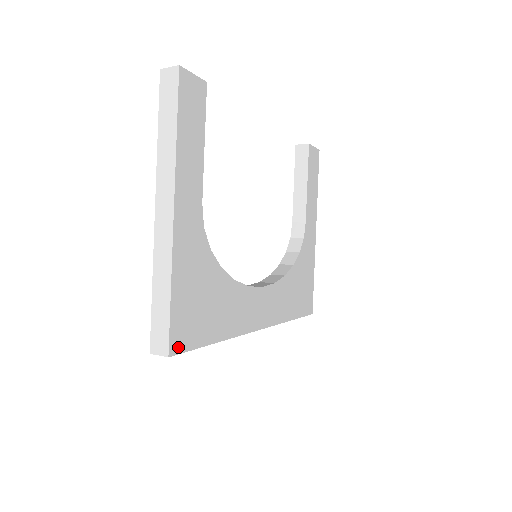
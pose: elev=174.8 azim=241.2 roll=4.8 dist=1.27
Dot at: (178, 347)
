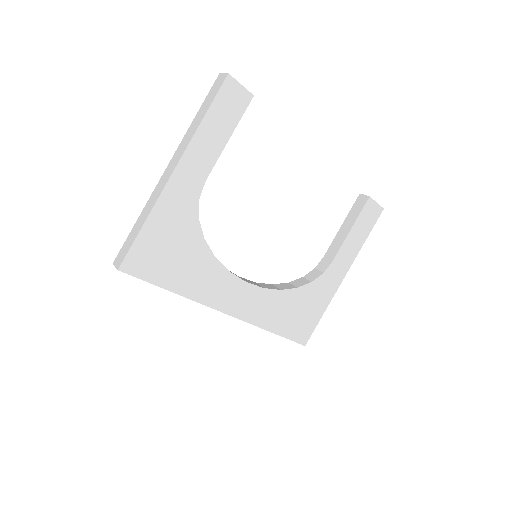
Dot at: (131, 269)
